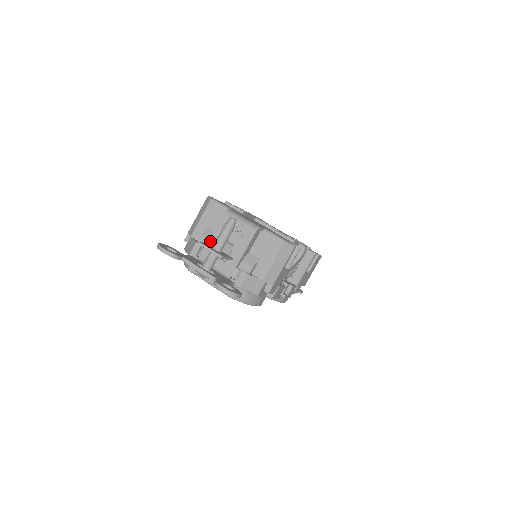
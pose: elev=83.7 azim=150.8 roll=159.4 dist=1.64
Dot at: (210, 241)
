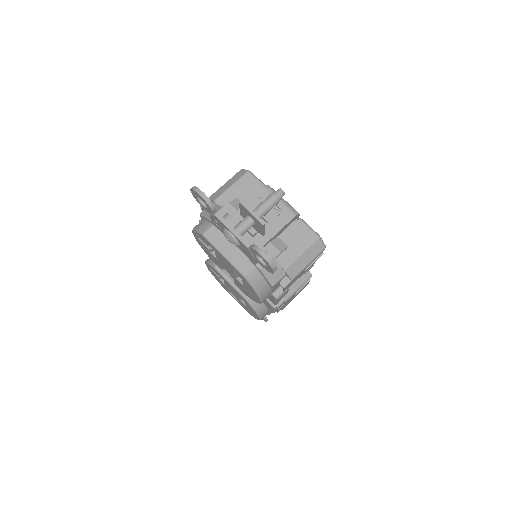
Dot at: occluded
